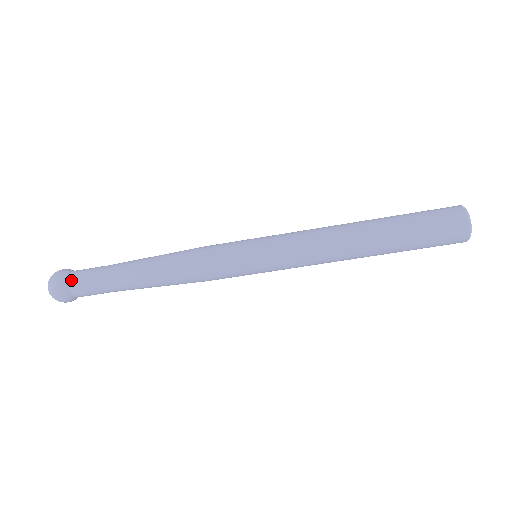
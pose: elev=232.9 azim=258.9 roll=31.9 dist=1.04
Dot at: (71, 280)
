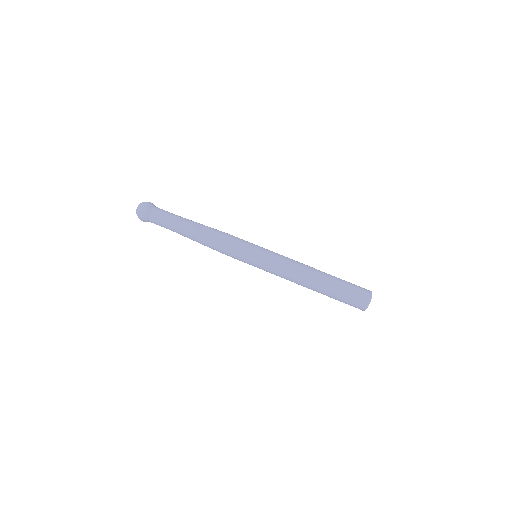
Dot at: (155, 209)
